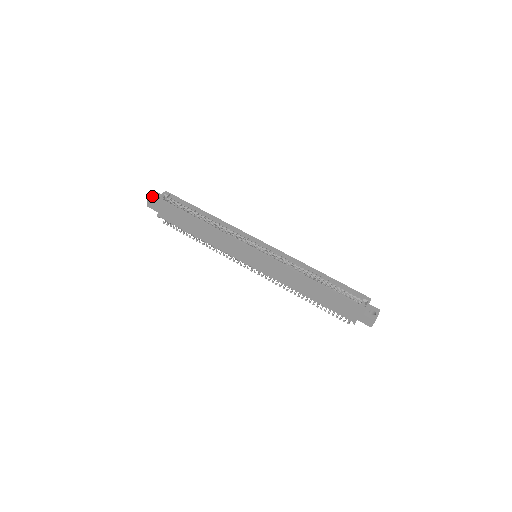
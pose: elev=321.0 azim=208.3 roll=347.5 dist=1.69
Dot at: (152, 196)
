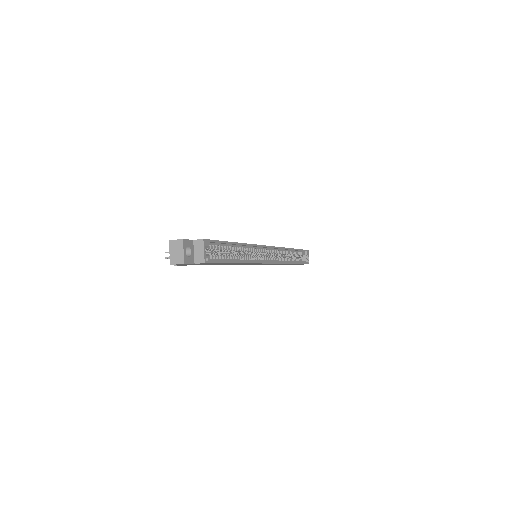
Dot at: occluded
